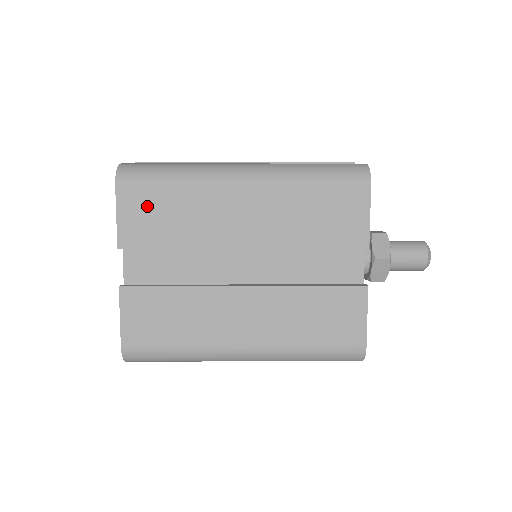
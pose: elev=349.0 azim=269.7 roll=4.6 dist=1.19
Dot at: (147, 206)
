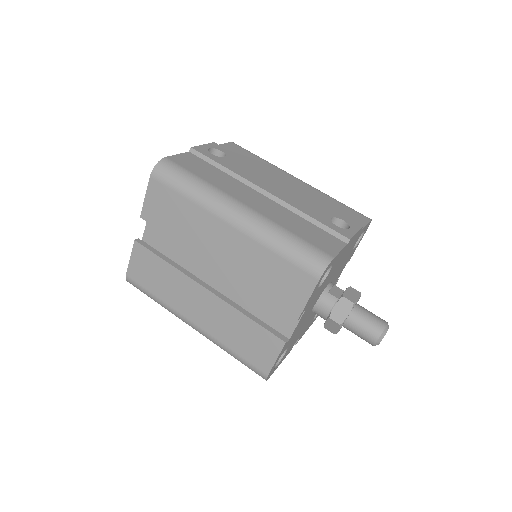
Dot at: (165, 201)
